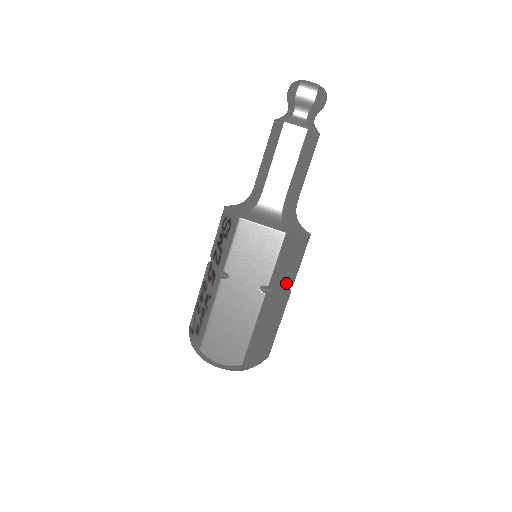
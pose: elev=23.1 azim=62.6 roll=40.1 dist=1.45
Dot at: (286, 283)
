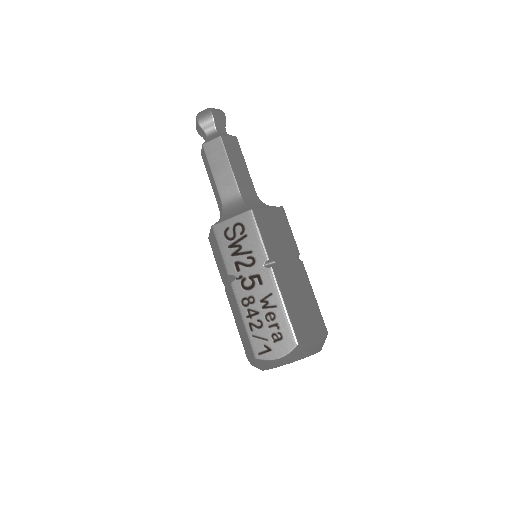
Dot at: occluded
